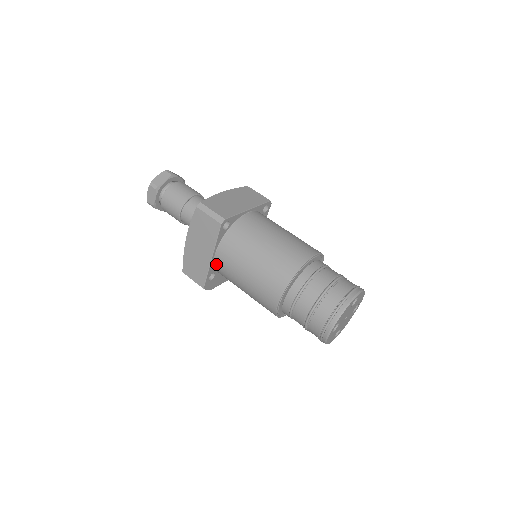
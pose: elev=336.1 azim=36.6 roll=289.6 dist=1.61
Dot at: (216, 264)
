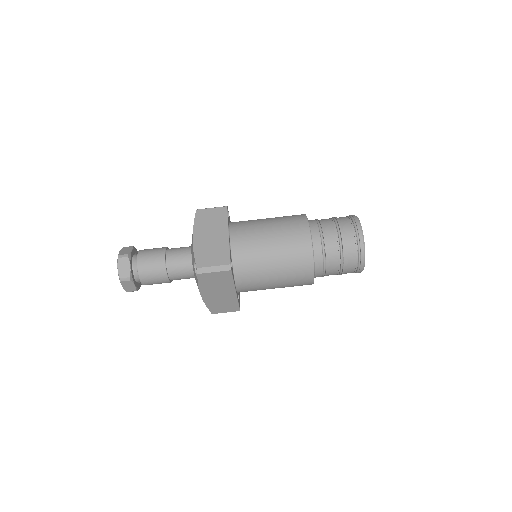
Dot at: (240, 291)
